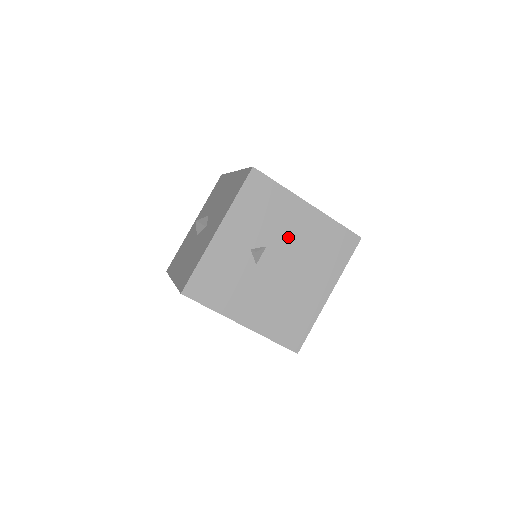
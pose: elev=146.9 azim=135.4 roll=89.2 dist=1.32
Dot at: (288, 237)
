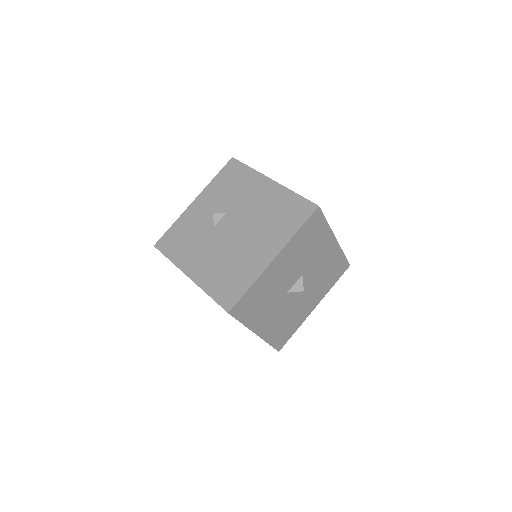
Dot at: (246, 206)
